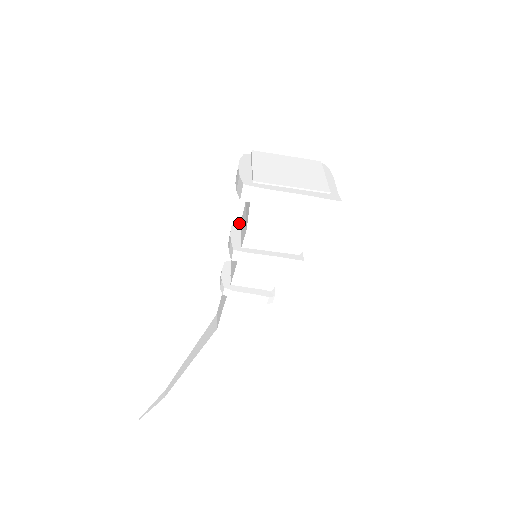
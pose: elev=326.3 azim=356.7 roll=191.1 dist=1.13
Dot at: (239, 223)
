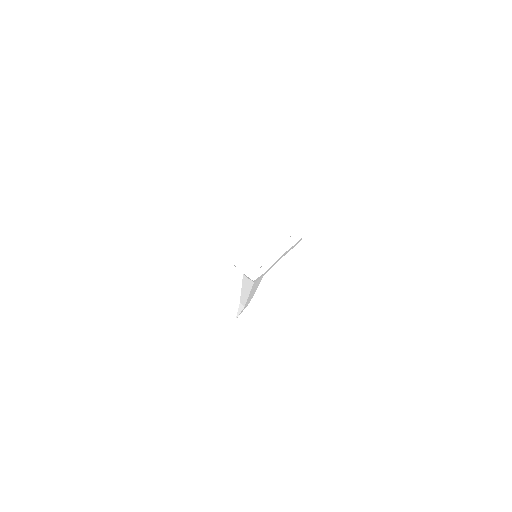
Dot at: occluded
